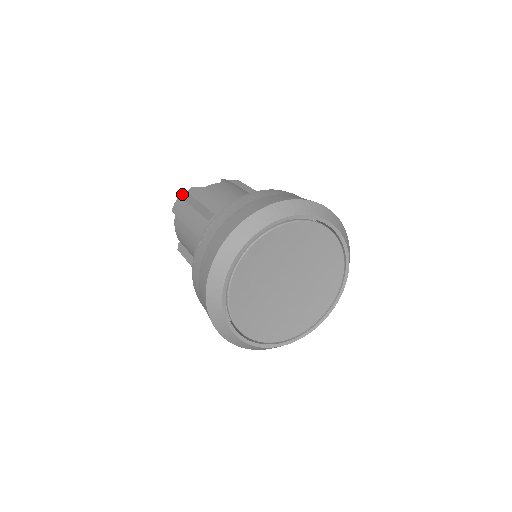
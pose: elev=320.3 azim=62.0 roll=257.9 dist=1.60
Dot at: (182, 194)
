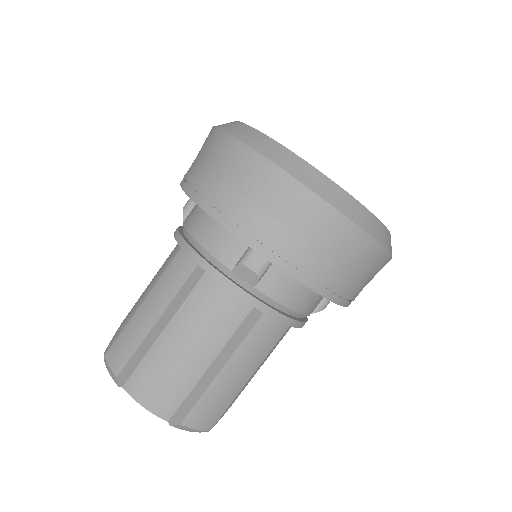
Dot at: (104, 356)
